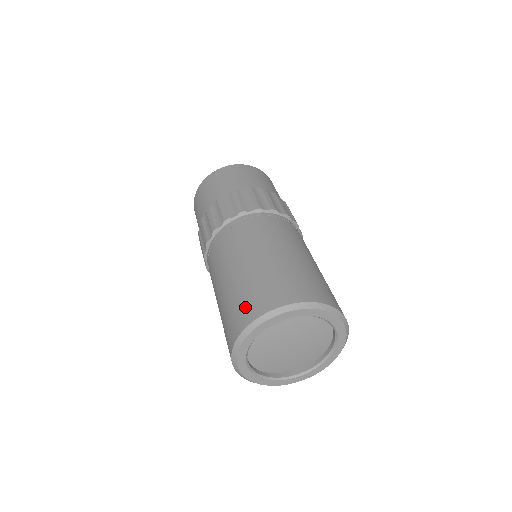
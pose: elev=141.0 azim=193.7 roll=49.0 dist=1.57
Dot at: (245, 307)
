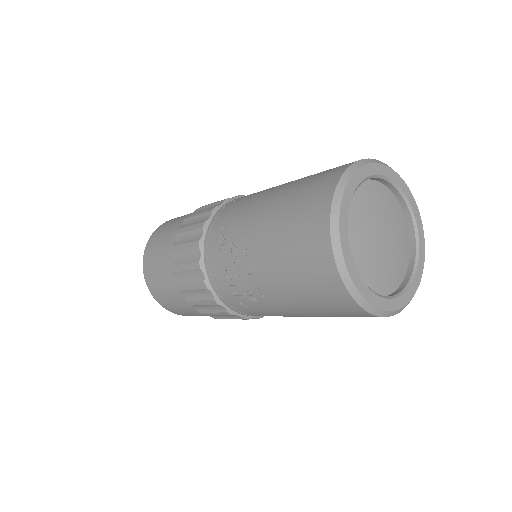
Dot at: occluded
